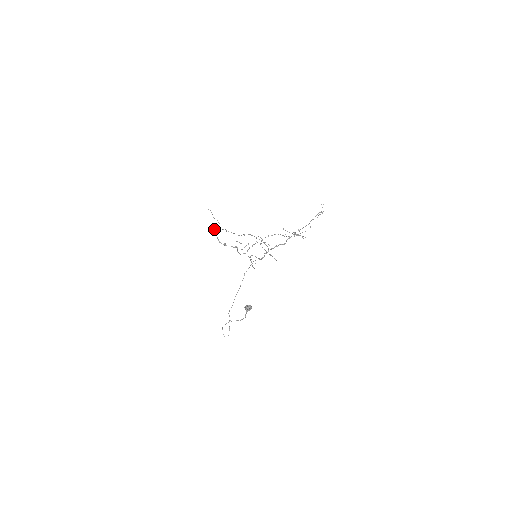
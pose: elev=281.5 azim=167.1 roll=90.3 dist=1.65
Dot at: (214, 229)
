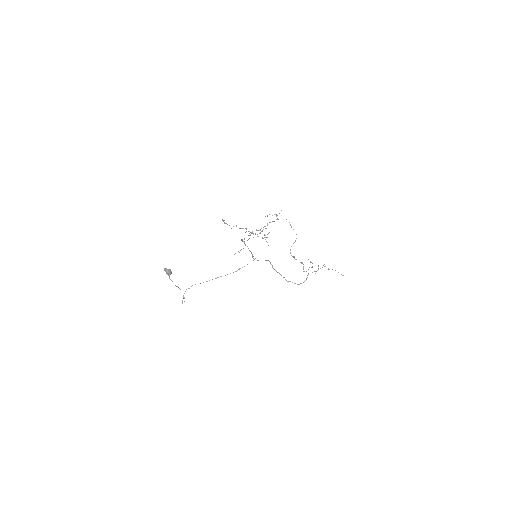
Dot at: occluded
